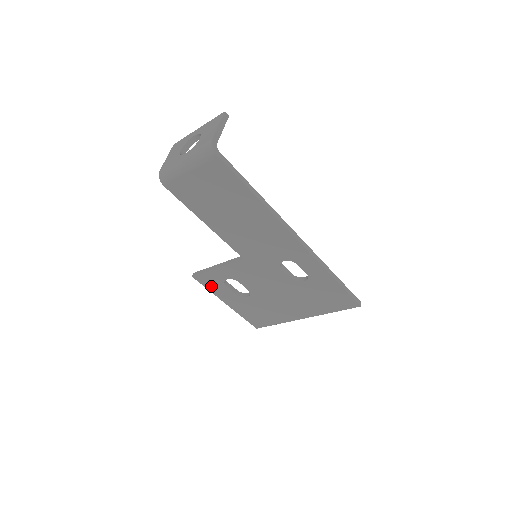
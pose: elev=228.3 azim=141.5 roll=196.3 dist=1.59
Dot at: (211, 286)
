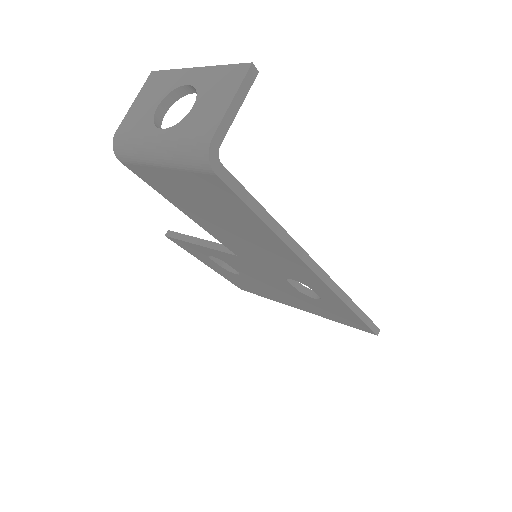
Dot at: (190, 250)
